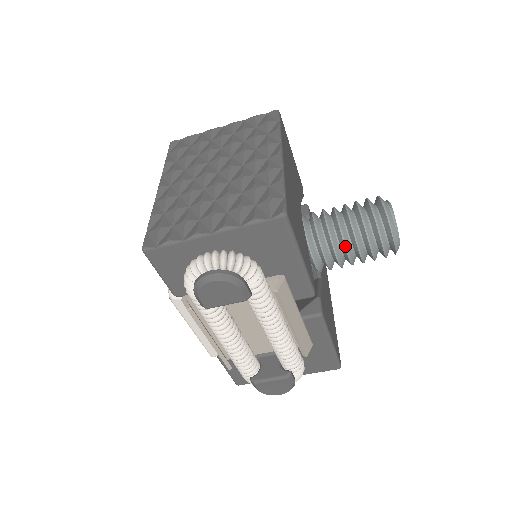
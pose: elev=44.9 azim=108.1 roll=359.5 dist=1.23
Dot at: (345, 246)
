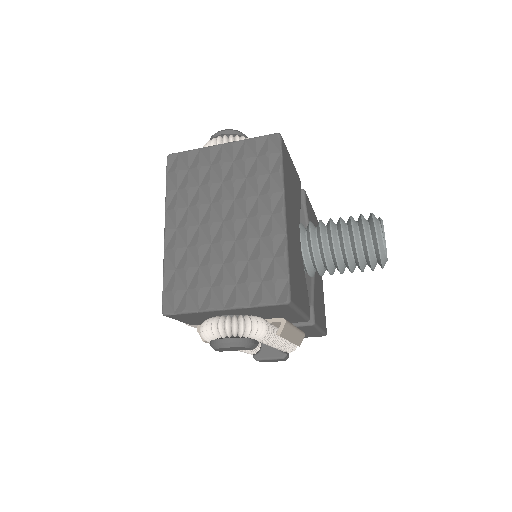
Dot at: (338, 267)
